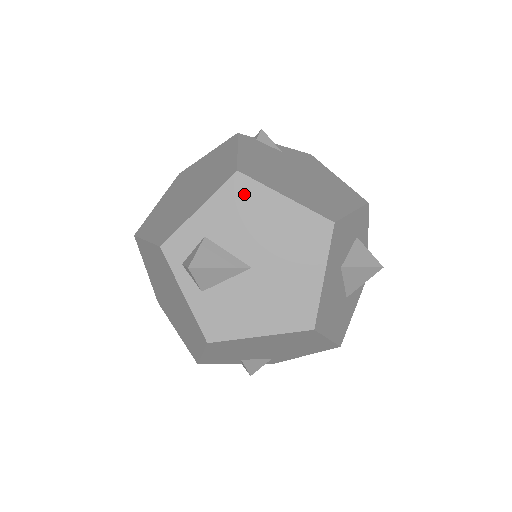
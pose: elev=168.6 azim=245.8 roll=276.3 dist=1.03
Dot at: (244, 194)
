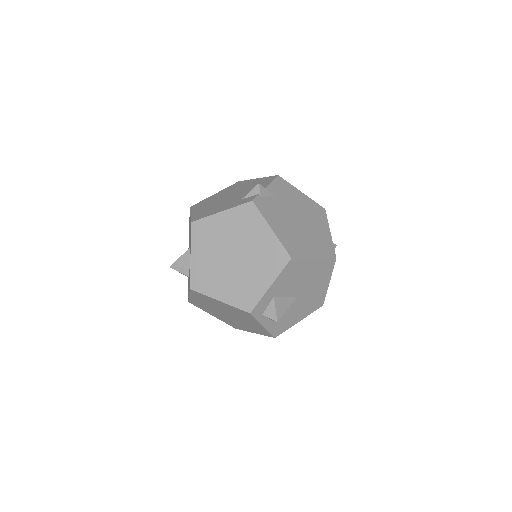
Dot at: (295, 267)
